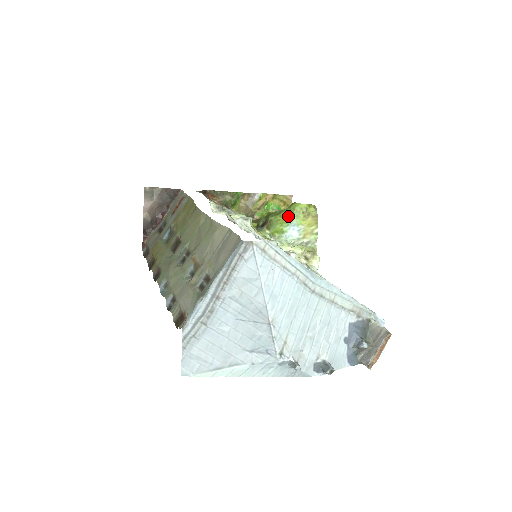
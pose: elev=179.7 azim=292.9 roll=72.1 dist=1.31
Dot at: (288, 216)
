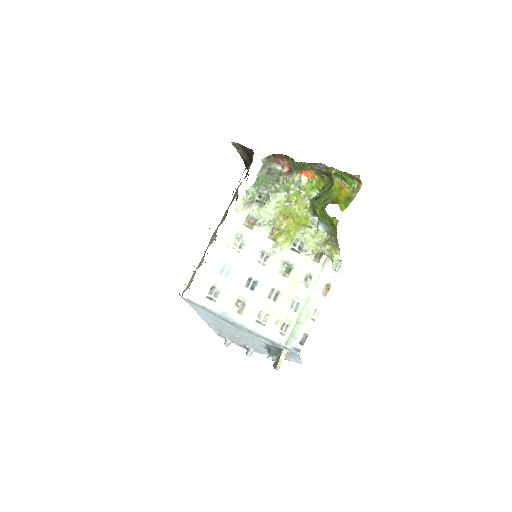
Dot at: (321, 213)
